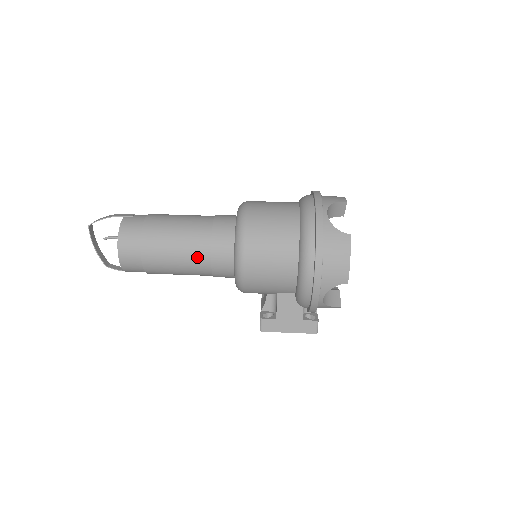
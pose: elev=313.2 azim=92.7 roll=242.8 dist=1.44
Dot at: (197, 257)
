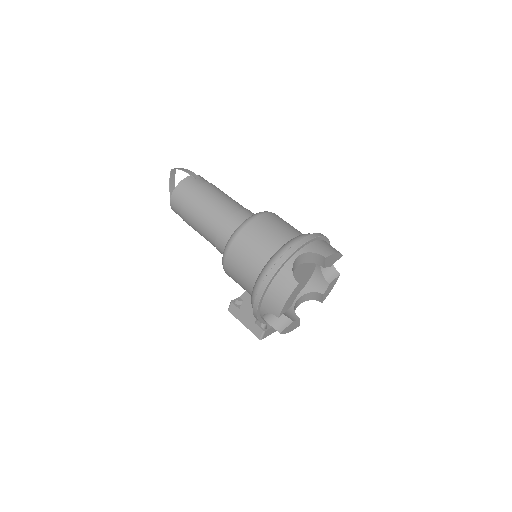
Dot at: (209, 231)
